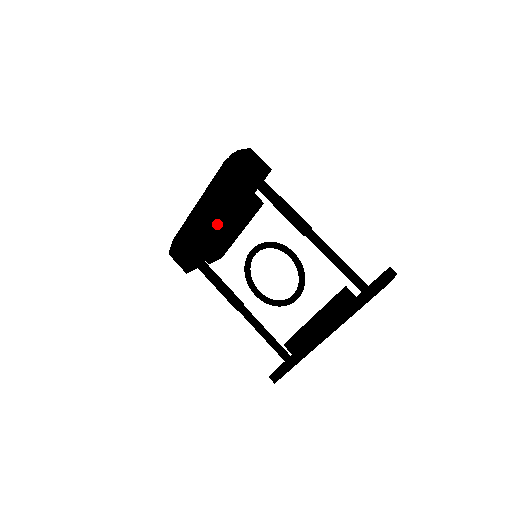
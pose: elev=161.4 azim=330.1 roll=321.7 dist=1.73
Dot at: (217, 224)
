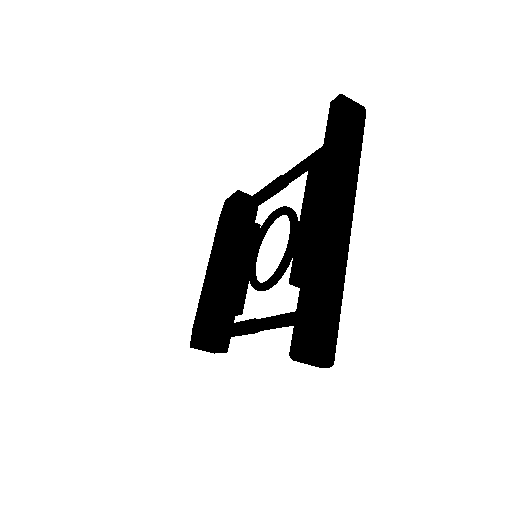
Dot at: (219, 263)
